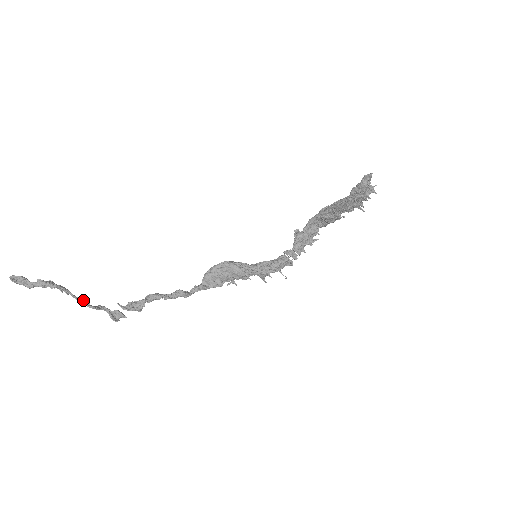
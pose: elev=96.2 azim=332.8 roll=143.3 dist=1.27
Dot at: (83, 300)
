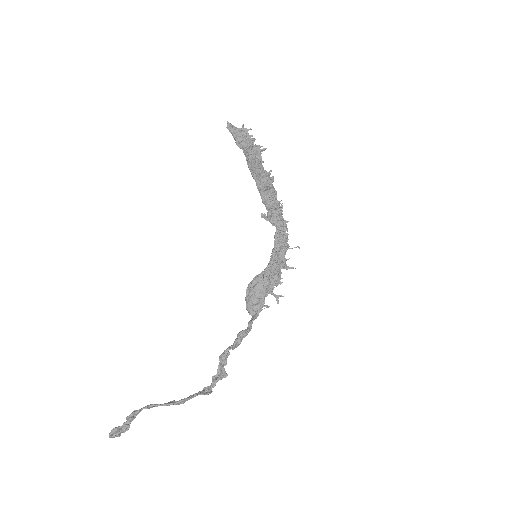
Dot at: (171, 402)
